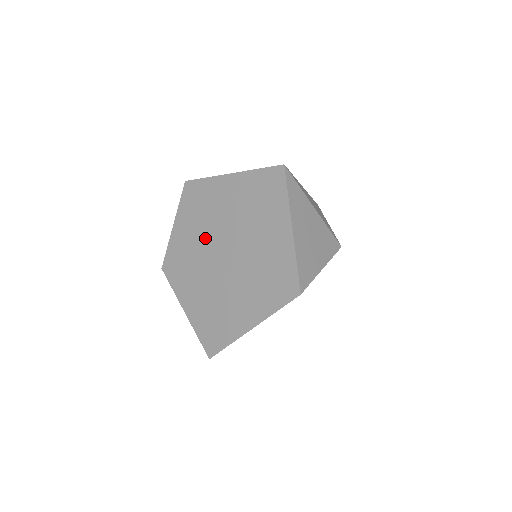
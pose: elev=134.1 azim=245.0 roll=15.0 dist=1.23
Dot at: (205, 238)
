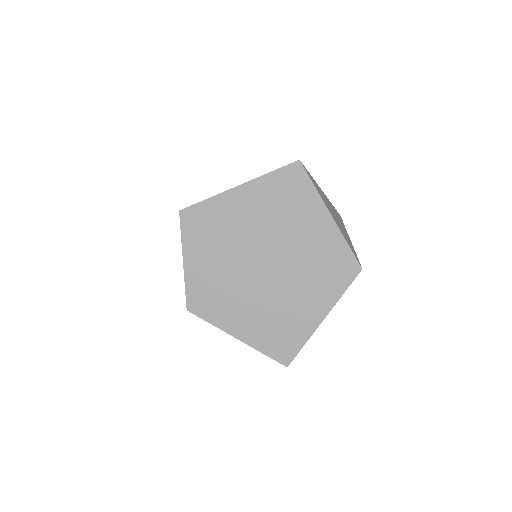
Dot at: (233, 259)
